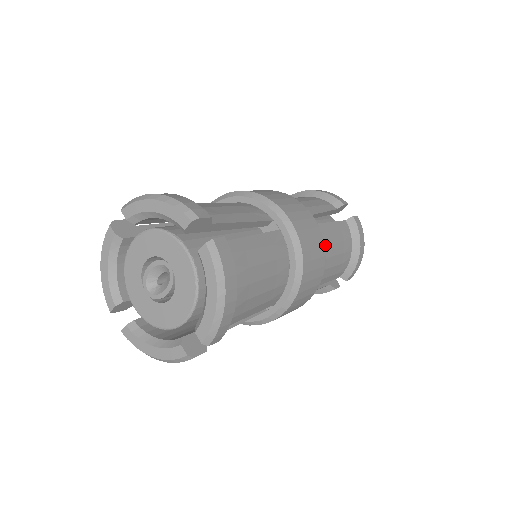
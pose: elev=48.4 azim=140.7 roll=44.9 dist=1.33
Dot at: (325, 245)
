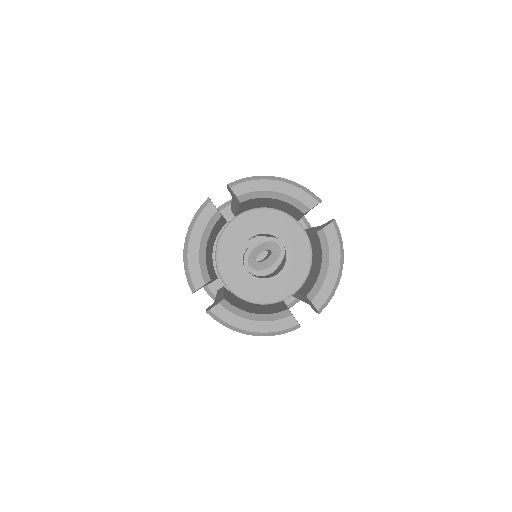
Dot at: occluded
